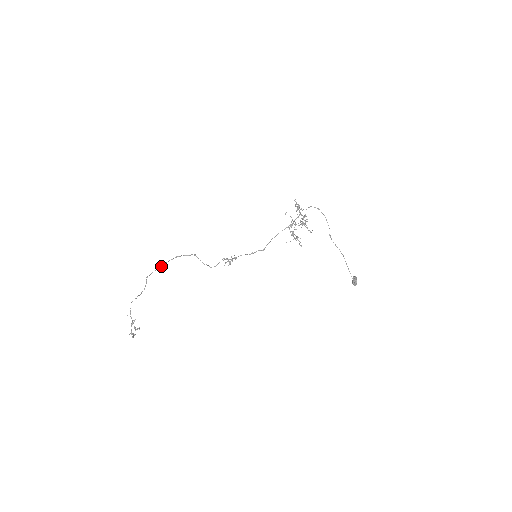
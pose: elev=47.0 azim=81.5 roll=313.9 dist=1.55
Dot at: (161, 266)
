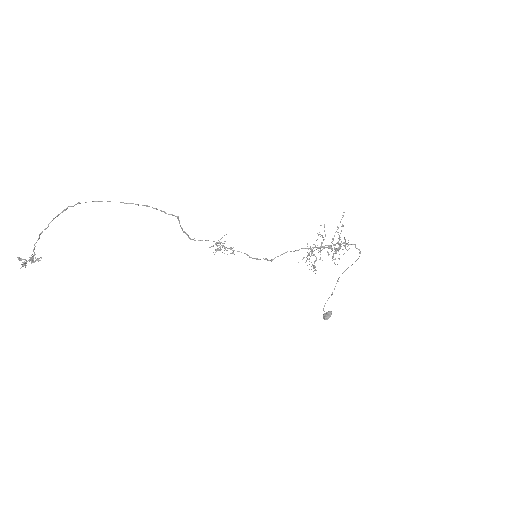
Dot at: occluded
